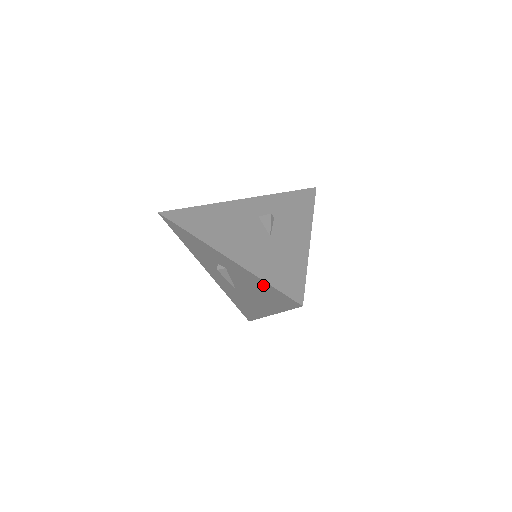
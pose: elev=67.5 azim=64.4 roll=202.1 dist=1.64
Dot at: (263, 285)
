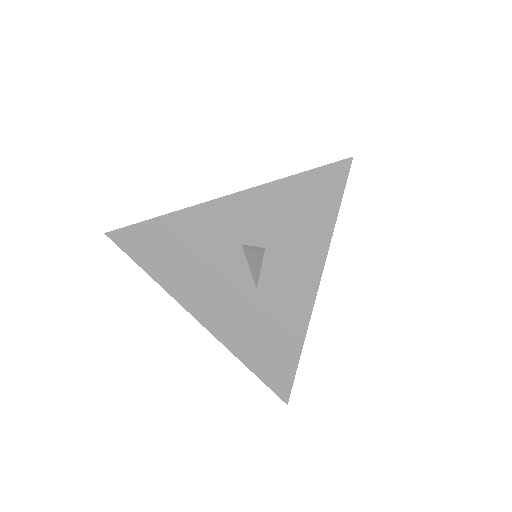
Dot at: occluded
